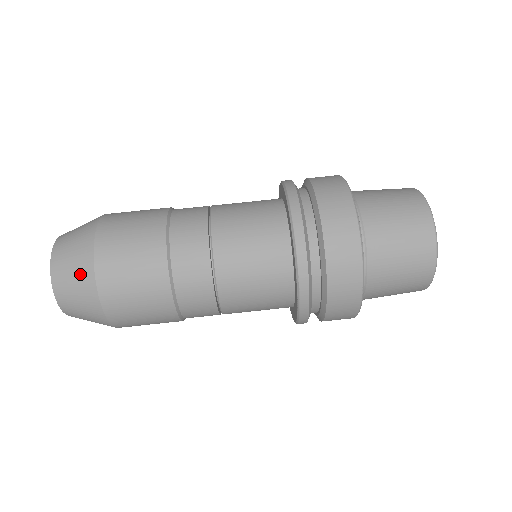
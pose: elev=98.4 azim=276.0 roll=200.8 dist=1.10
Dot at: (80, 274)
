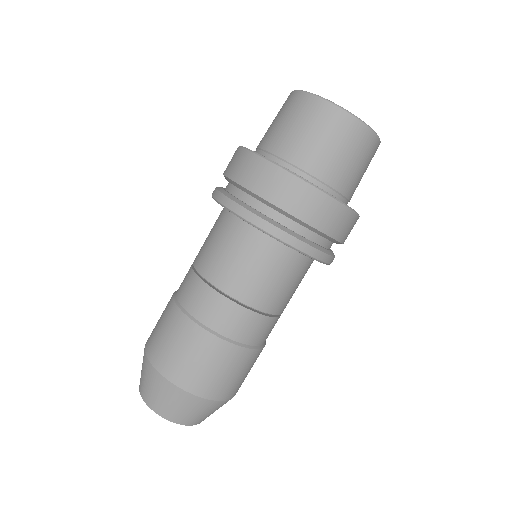
Dot at: (150, 377)
